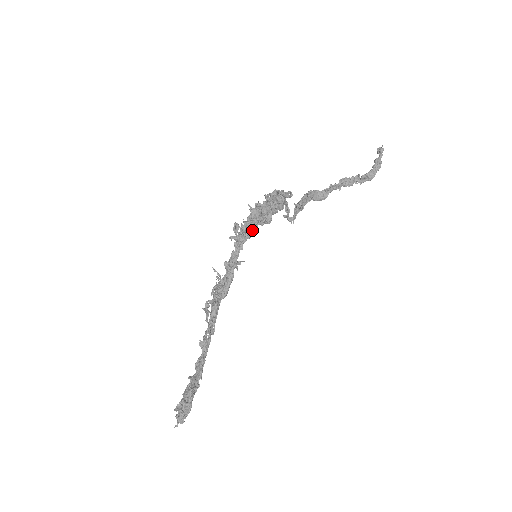
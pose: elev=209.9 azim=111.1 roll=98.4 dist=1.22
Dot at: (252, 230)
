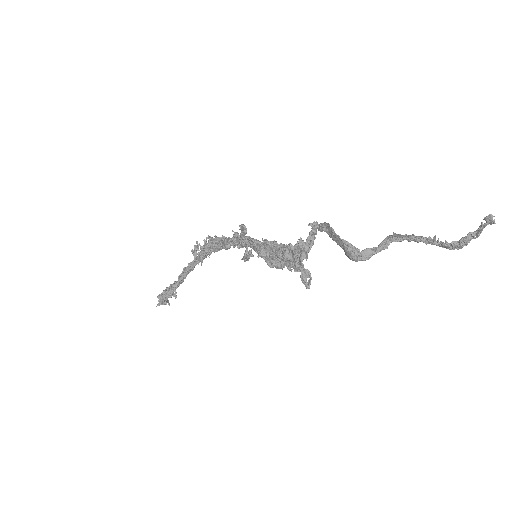
Dot at: occluded
